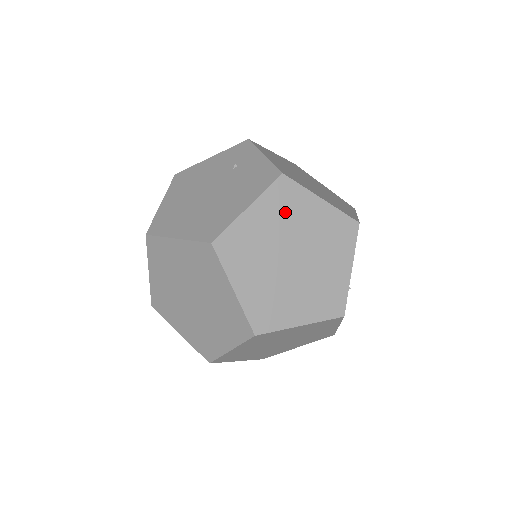
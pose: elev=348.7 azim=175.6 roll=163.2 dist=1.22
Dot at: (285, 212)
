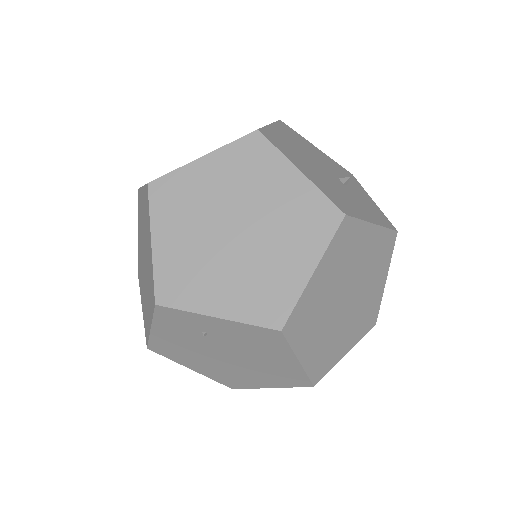
Dot at: (313, 318)
